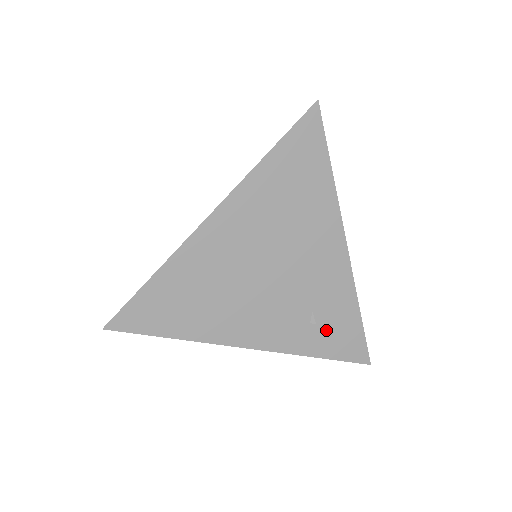
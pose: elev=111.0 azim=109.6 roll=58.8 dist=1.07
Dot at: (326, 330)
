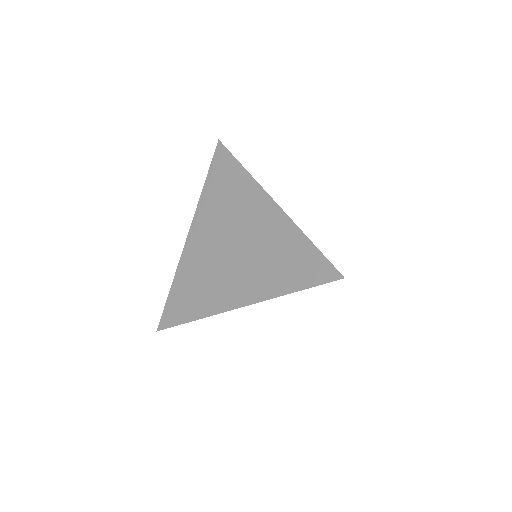
Dot at: occluded
